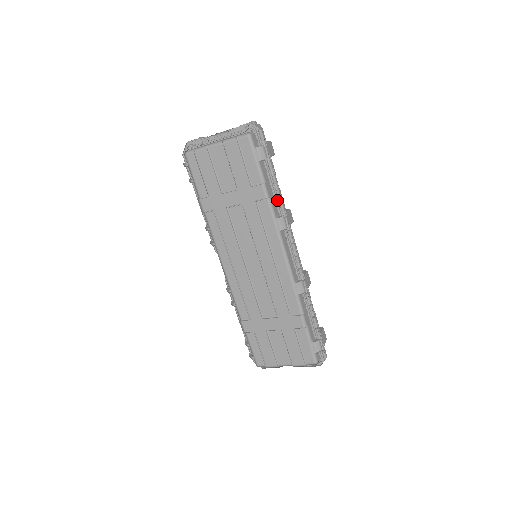
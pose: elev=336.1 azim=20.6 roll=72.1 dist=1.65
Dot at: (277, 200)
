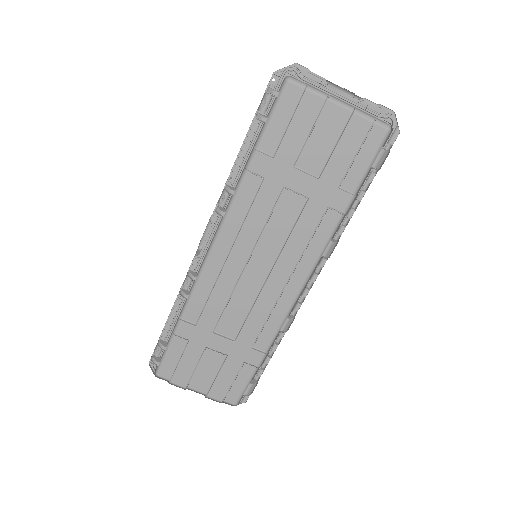
Dot at: occluded
